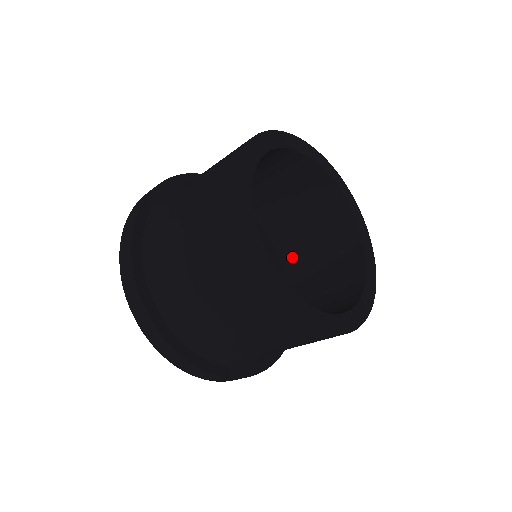
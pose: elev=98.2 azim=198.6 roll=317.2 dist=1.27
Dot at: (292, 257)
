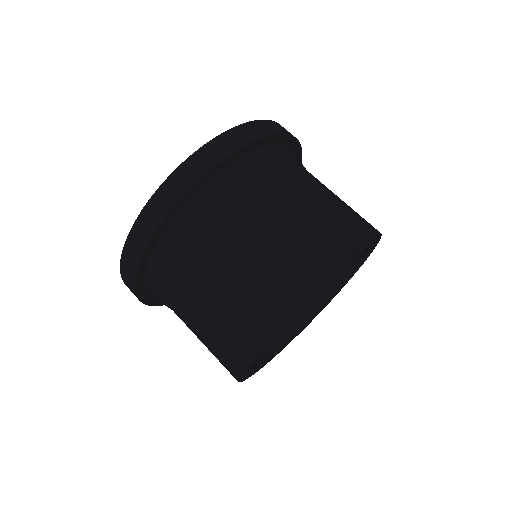
Dot at: occluded
